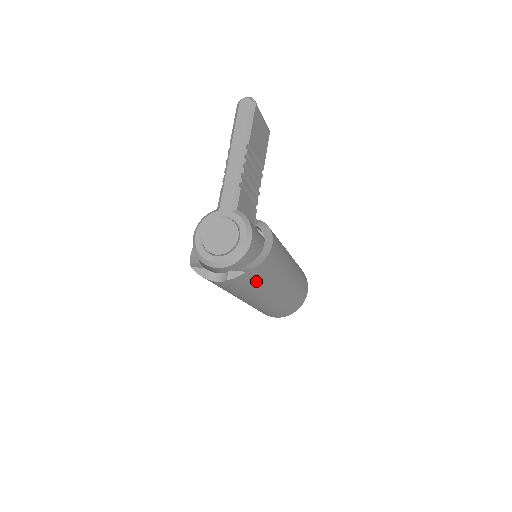
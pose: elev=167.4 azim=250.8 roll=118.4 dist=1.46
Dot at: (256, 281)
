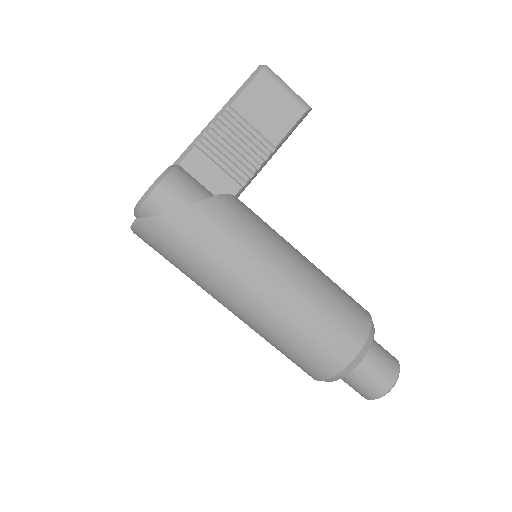
Dot at: (171, 246)
